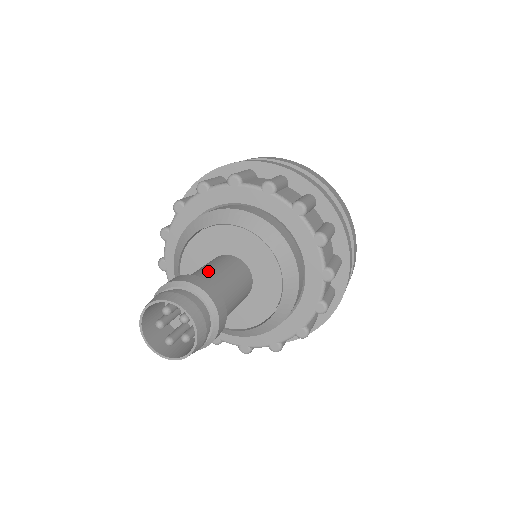
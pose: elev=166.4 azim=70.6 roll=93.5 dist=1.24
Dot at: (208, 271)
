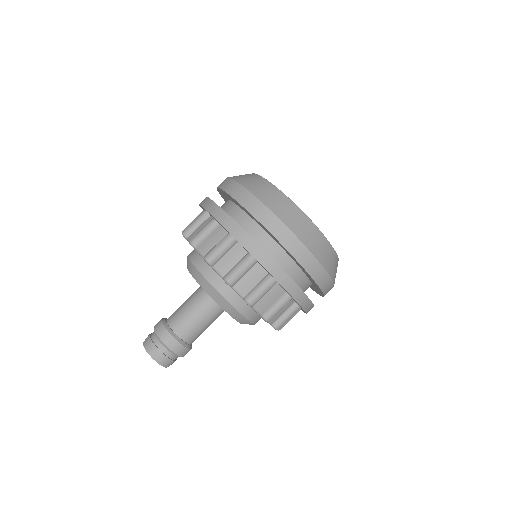
Dot at: (181, 314)
